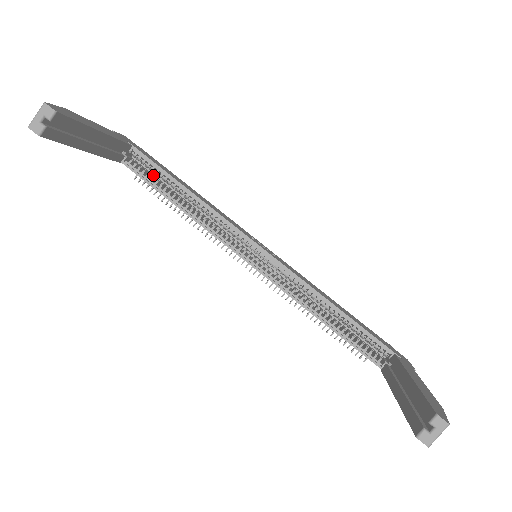
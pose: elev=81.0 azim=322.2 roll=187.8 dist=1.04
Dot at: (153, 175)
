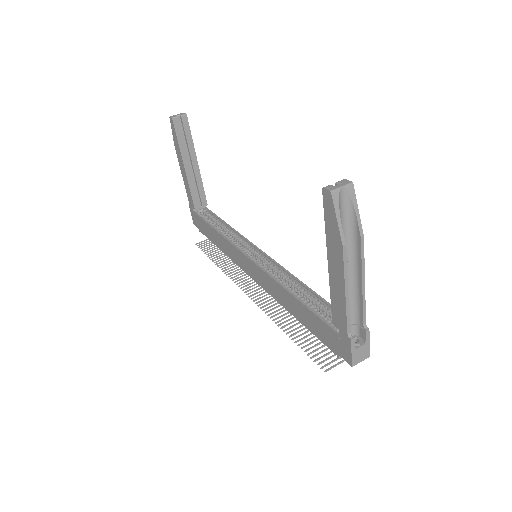
Dot at: occluded
